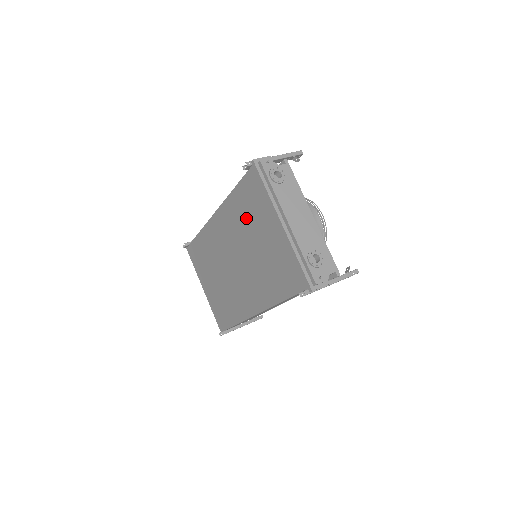
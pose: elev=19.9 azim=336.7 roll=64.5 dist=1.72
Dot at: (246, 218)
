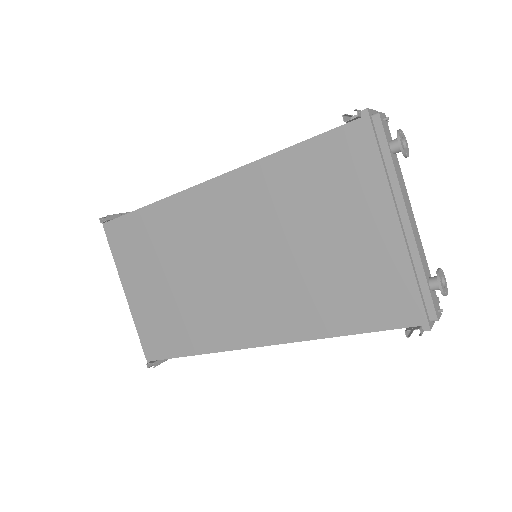
Dot at: (302, 199)
